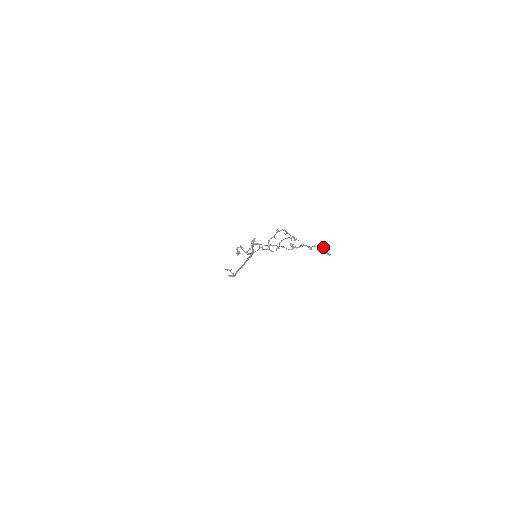
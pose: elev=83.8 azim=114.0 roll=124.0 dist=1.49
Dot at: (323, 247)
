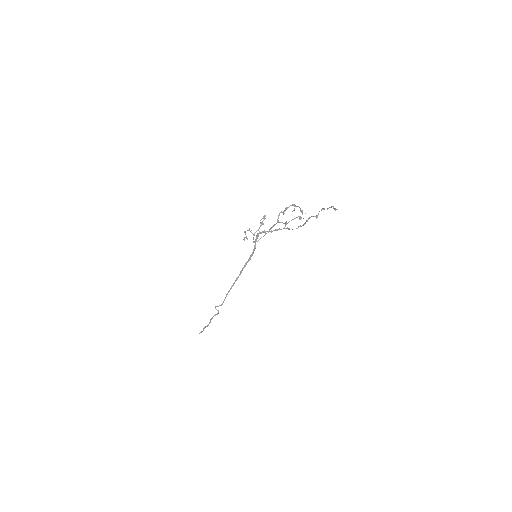
Dot at: occluded
